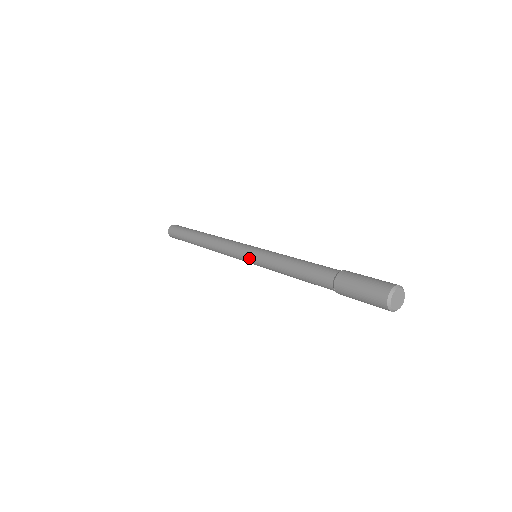
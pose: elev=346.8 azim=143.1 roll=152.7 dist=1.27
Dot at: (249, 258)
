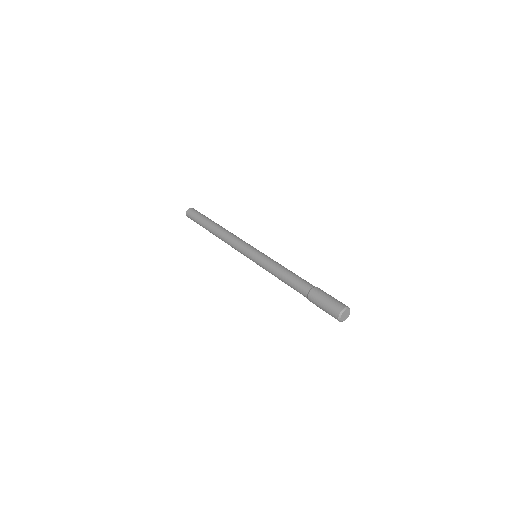
Dot at: (251, 259)
